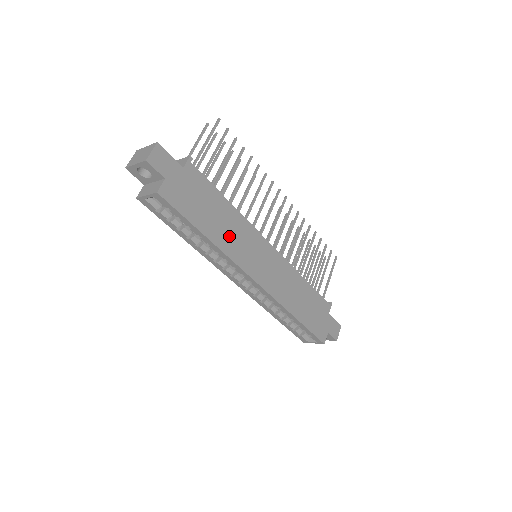
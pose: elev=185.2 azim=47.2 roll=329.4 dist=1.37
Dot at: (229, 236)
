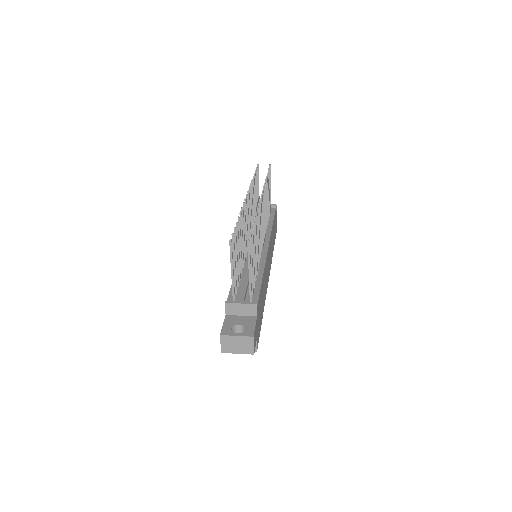
Dot at: (264, 290)
